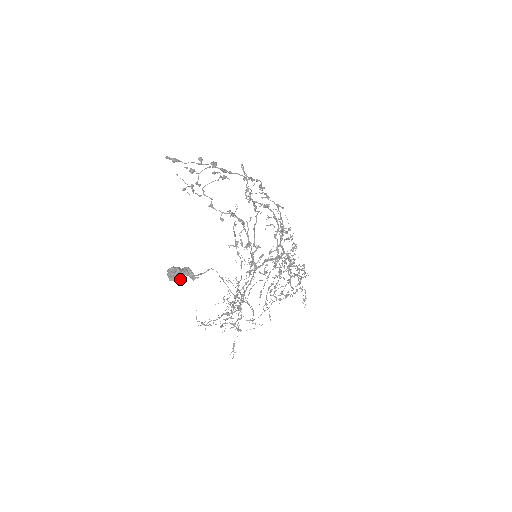
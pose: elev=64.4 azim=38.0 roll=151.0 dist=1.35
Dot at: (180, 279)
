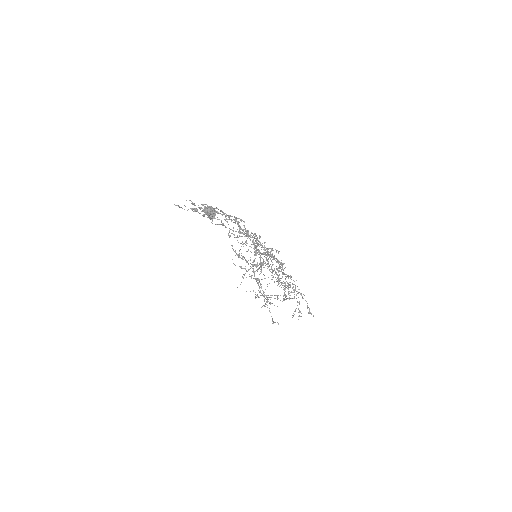
Dot at: (214, 212)
